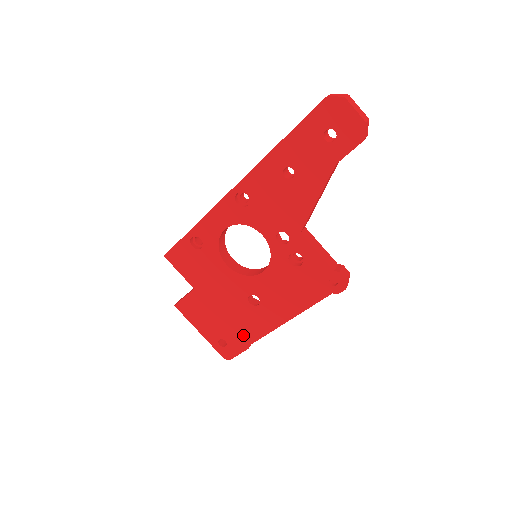
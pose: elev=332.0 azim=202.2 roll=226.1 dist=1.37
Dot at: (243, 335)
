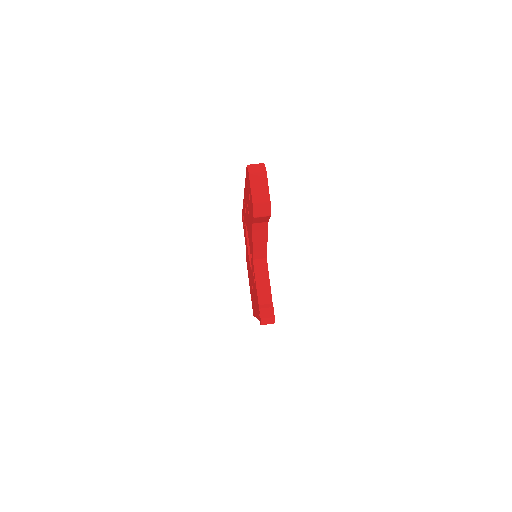
Dot at: (253, 305)
